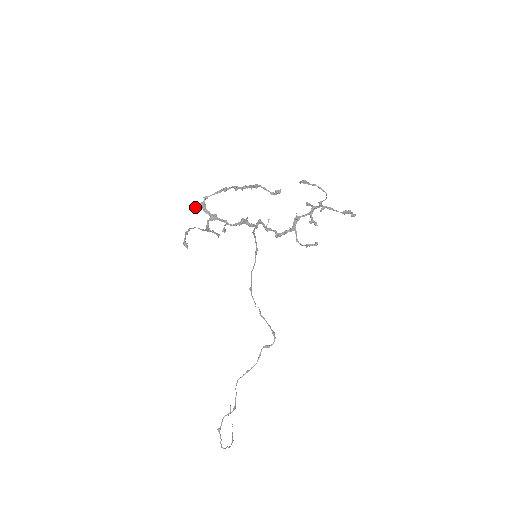
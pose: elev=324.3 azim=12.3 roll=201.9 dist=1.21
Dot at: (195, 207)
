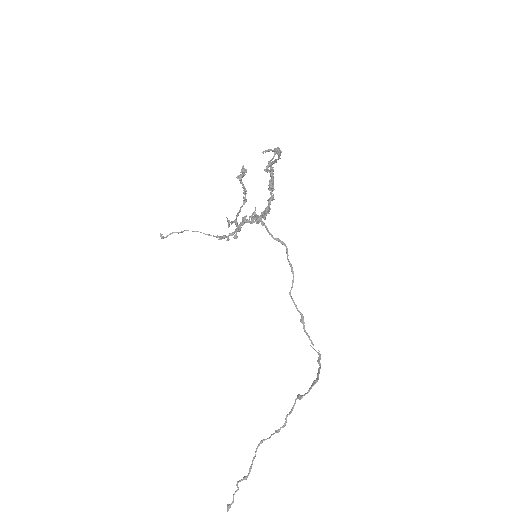
Dot at: (228, 225)
